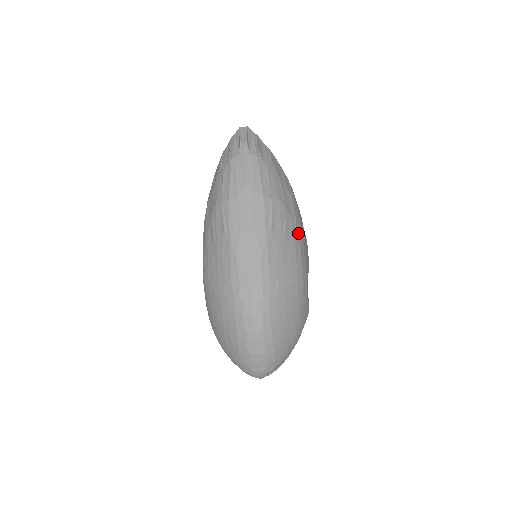
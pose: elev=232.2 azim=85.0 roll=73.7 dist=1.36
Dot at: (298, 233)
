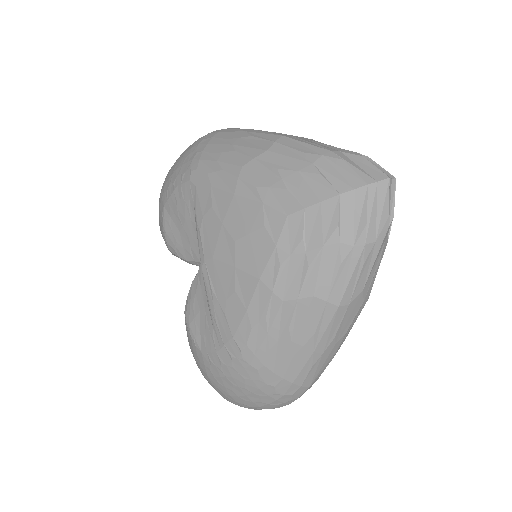
Dot at: occluded
